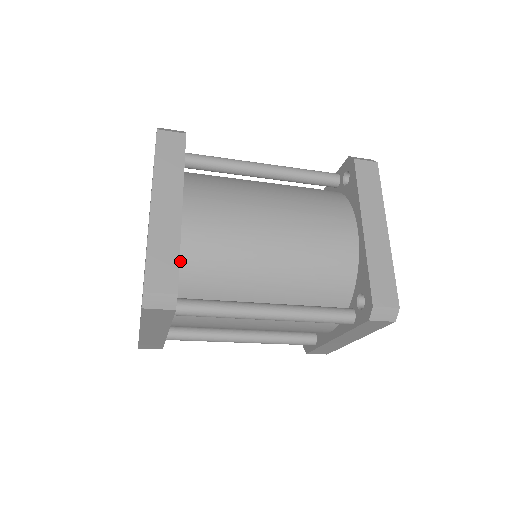
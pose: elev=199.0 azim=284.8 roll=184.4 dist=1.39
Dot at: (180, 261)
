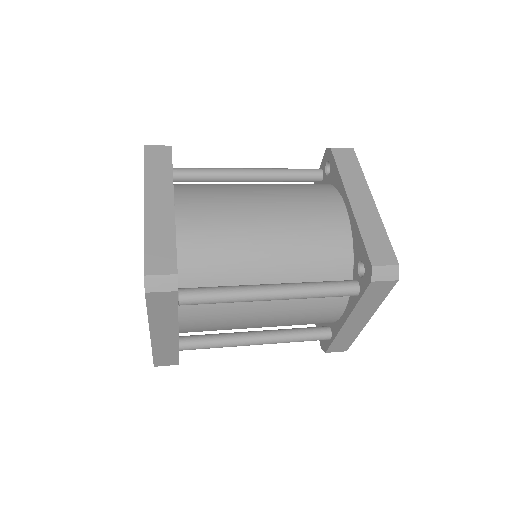
Dot at: (178, 252)
